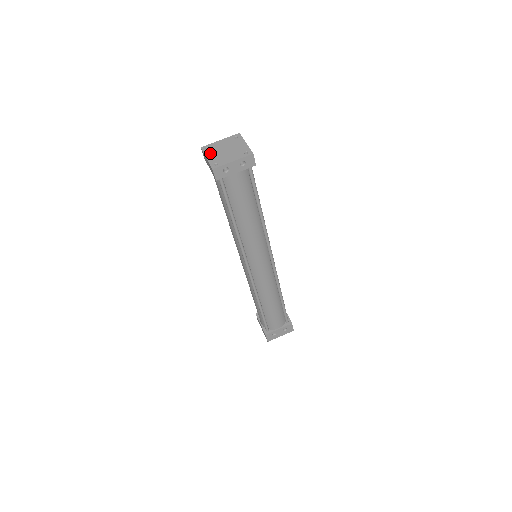
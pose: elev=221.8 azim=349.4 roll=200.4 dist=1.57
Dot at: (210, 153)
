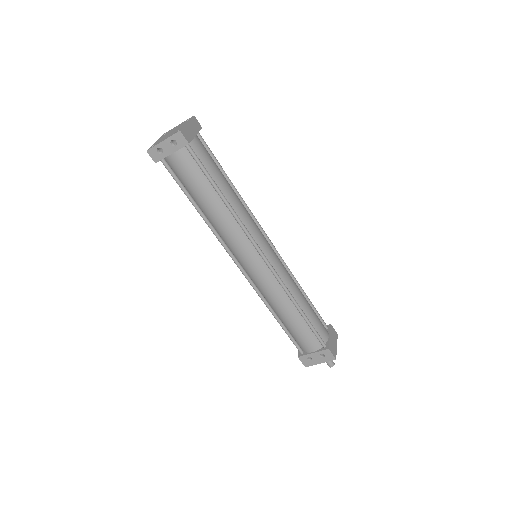
Dot at: (160, 138)
